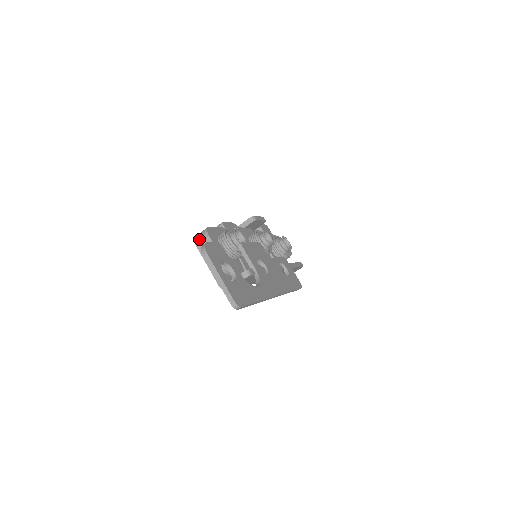
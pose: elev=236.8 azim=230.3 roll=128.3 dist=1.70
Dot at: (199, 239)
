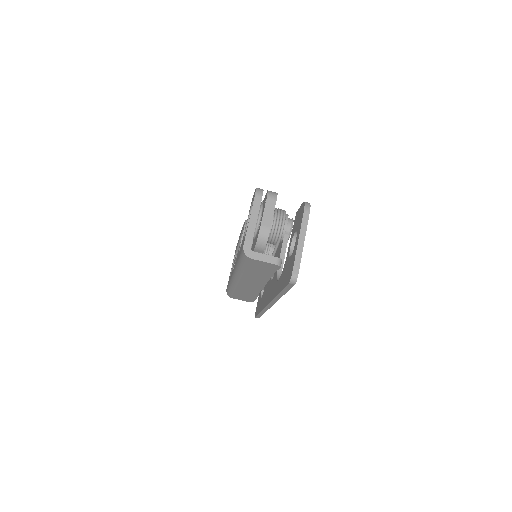
Dot at: occluded
